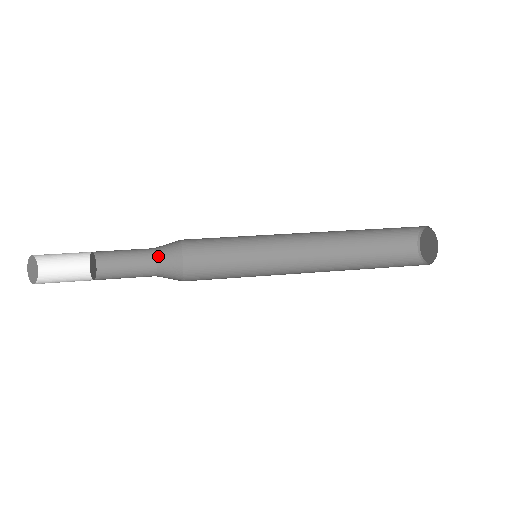
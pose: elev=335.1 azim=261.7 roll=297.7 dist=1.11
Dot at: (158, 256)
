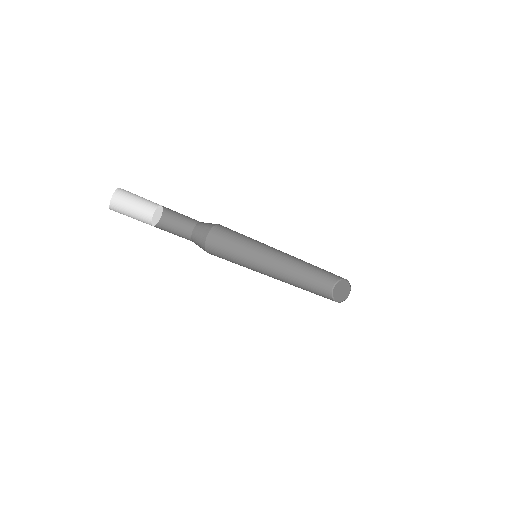
Dot at: (192, 239)
